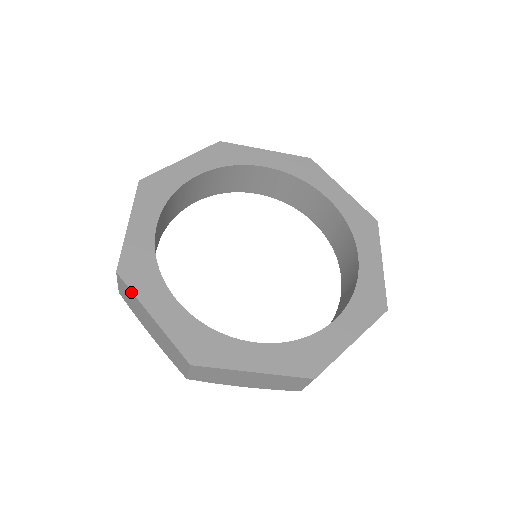
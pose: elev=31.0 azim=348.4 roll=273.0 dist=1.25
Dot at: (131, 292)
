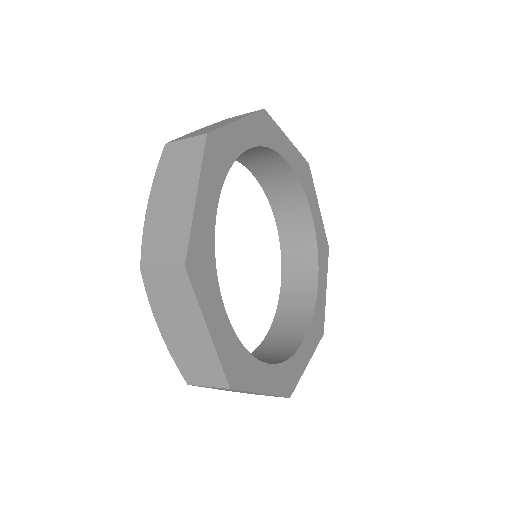
Dot at: occluded
